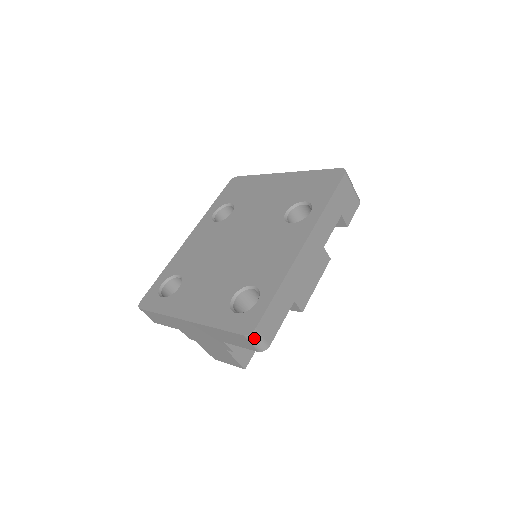
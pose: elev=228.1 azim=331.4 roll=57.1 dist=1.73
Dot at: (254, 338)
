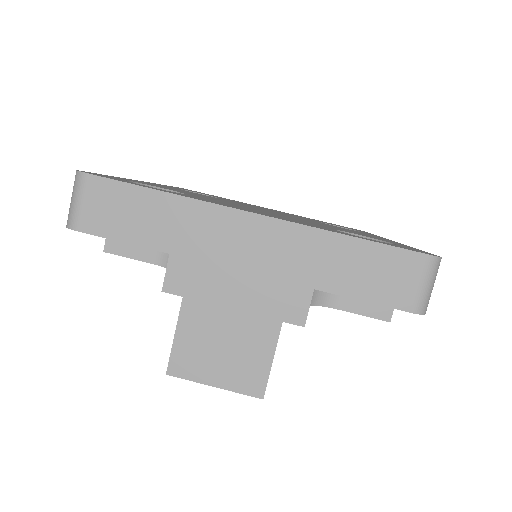
Dot at: (435, 272)
